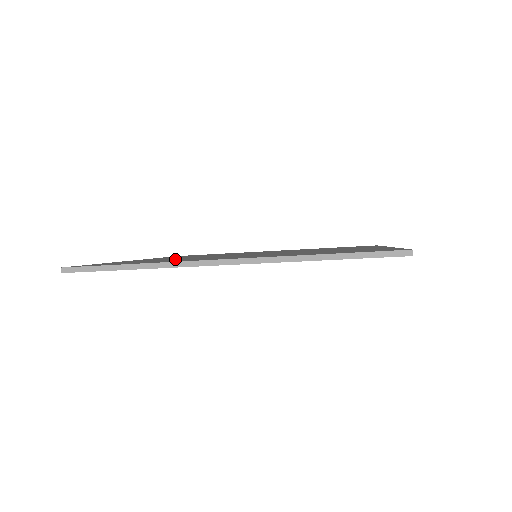
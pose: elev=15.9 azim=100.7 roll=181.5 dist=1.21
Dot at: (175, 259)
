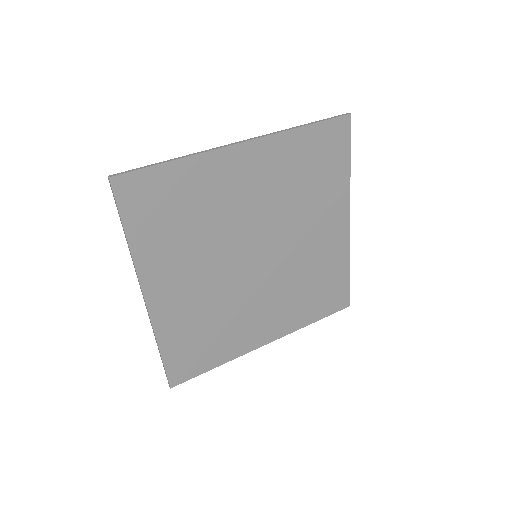
Dot at: (214, 321)
